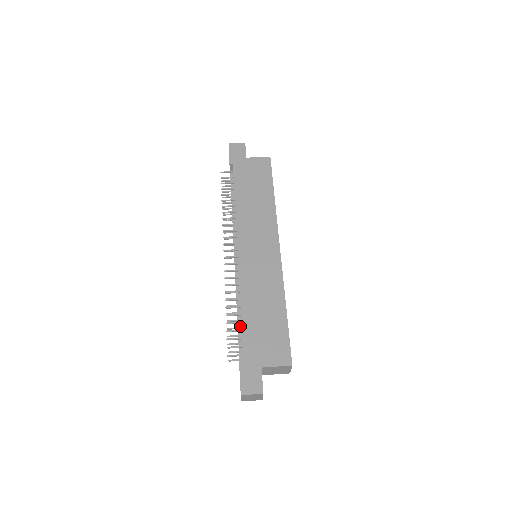
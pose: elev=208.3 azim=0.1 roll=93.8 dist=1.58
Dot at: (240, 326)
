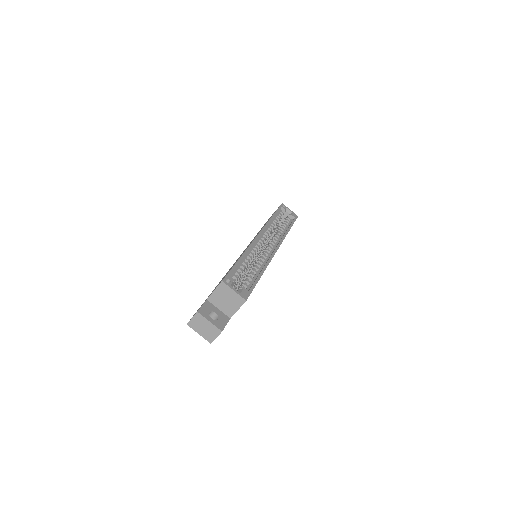
Dot at: occluded
